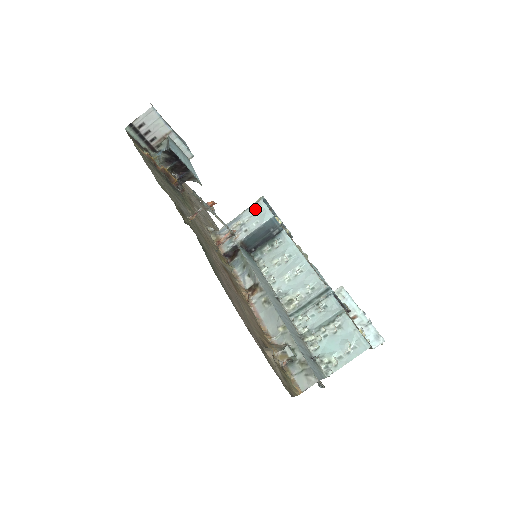
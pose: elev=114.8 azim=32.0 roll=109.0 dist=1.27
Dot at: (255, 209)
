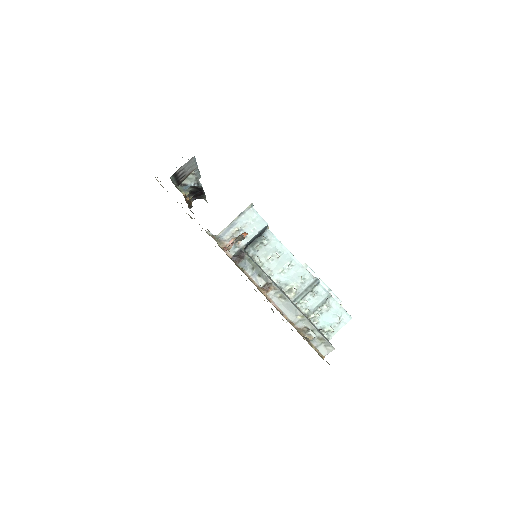
Dot at: (248, 216)
